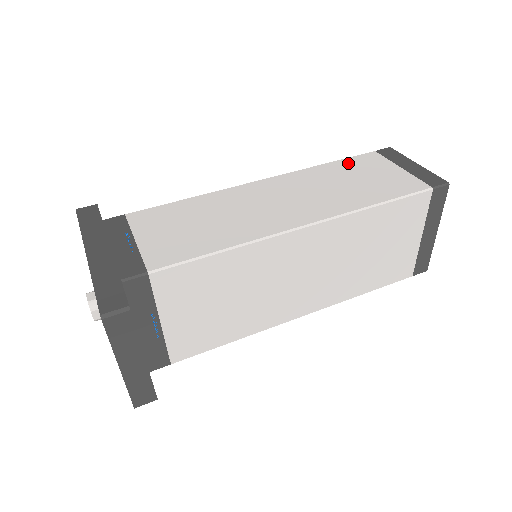
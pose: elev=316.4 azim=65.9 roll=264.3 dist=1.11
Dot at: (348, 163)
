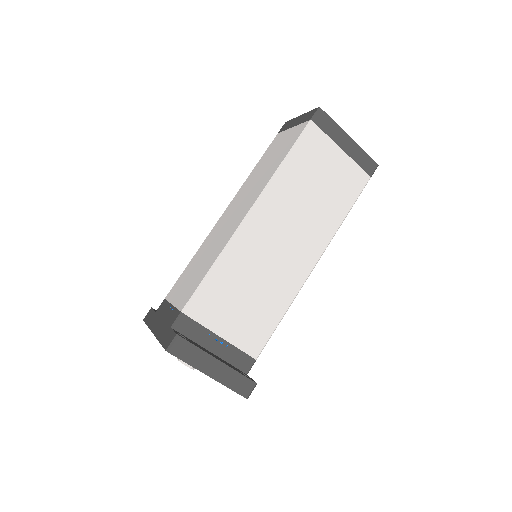
Dot at: (265, 156)
